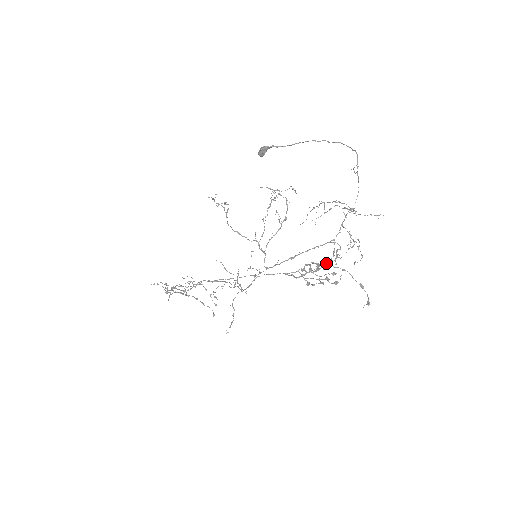
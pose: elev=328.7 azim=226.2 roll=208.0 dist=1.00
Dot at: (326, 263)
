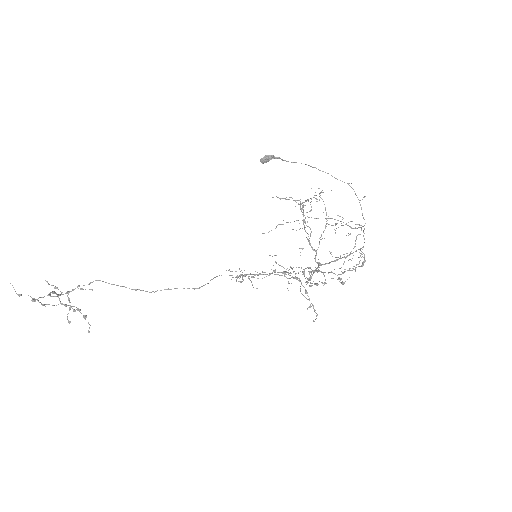
Dot at: (356, 265)
